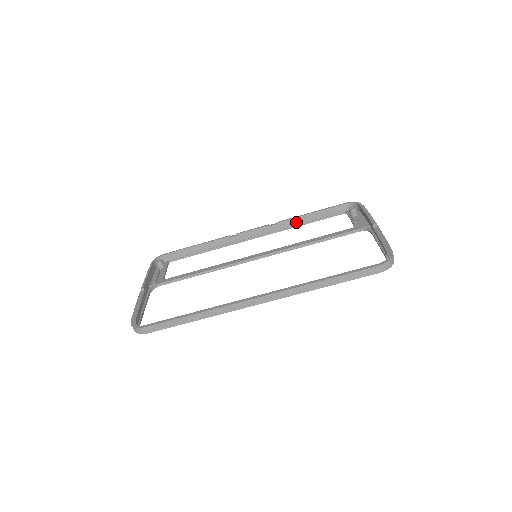
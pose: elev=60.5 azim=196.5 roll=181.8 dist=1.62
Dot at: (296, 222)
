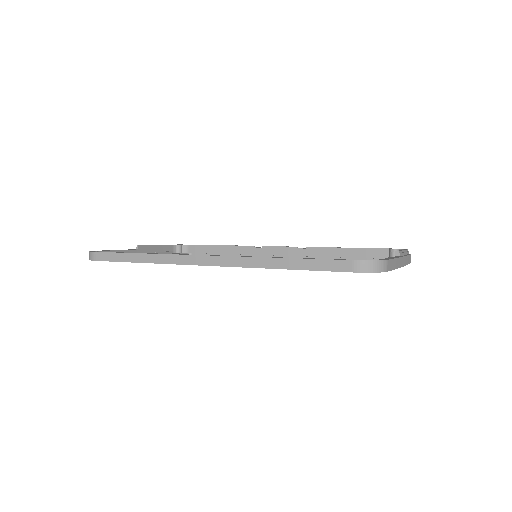
Dot at: (327, 253)
